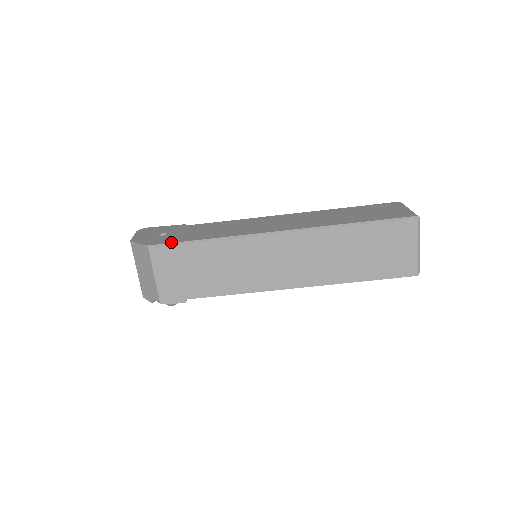
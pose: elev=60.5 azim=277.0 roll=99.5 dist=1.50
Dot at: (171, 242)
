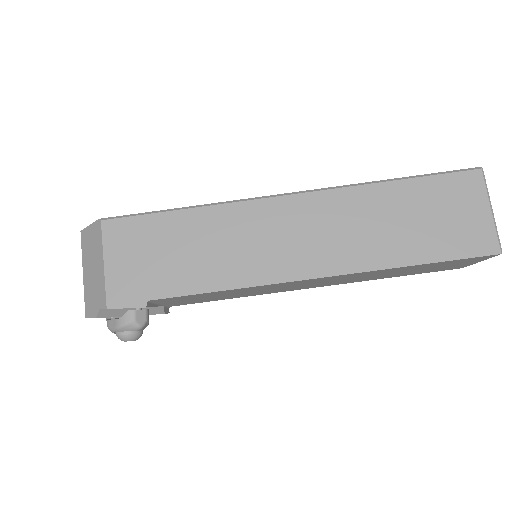
Dot at: (135, 214)
